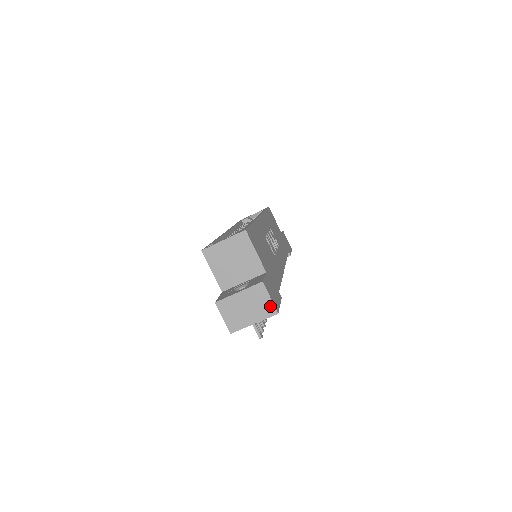
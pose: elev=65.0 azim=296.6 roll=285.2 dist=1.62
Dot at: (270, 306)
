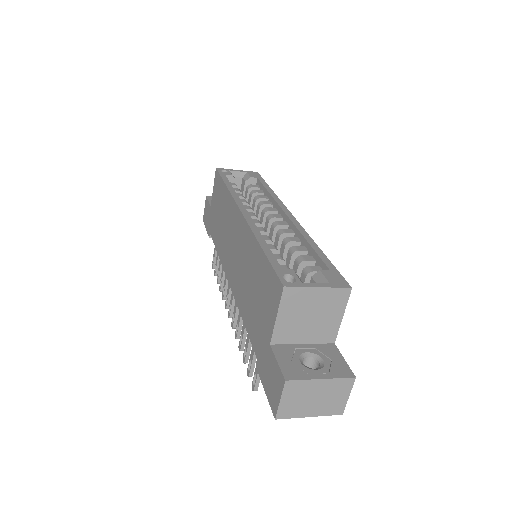
Dot at: (341, 404)
